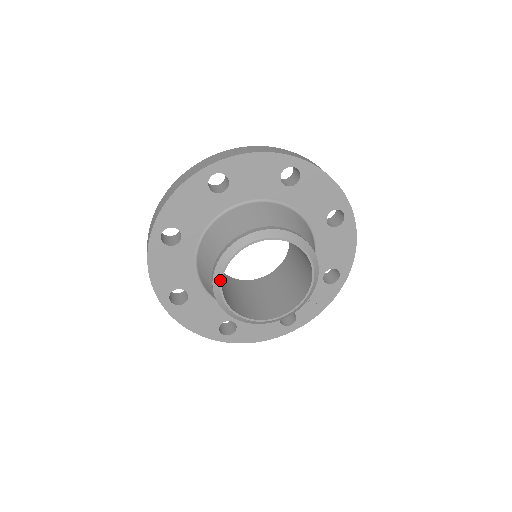
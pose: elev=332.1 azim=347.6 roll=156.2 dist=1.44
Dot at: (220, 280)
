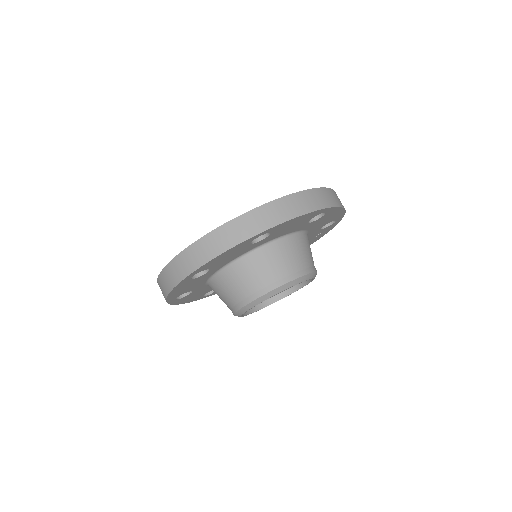
Dot at: occluded
